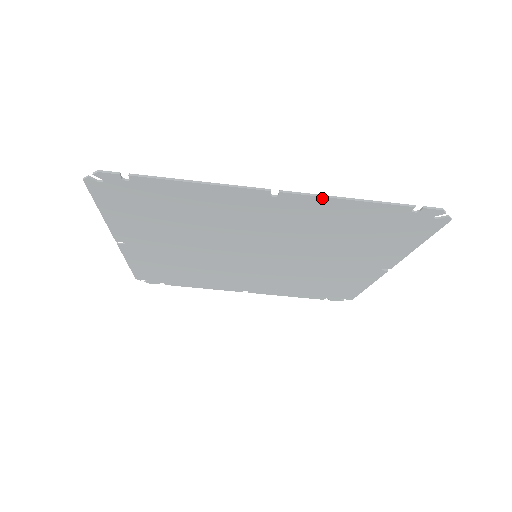
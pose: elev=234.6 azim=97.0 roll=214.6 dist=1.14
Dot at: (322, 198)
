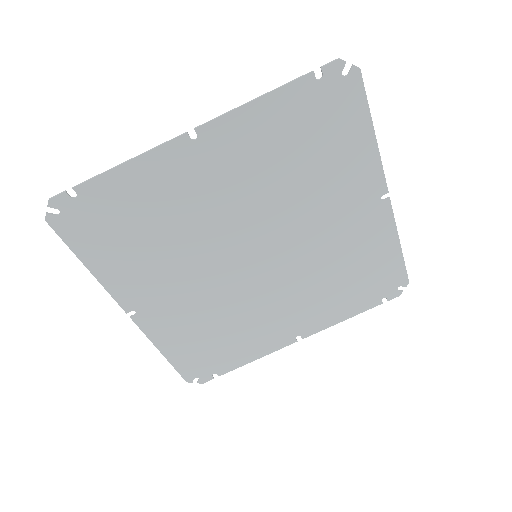
Dot at: (232, 114)
